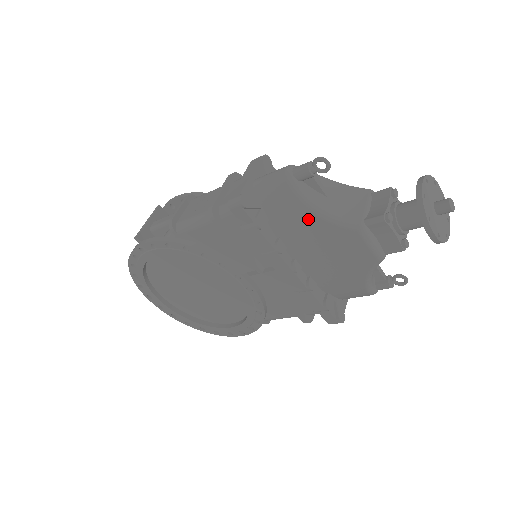
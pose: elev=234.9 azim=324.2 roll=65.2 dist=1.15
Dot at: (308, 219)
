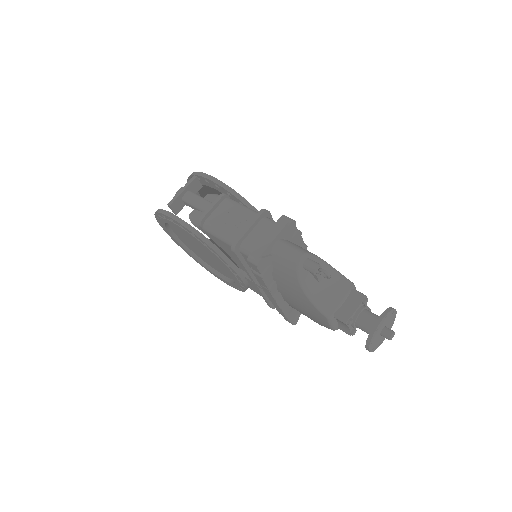
Dot at: (299, 292)
